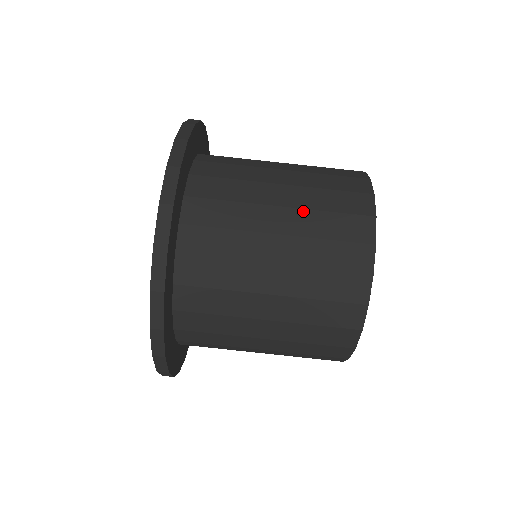
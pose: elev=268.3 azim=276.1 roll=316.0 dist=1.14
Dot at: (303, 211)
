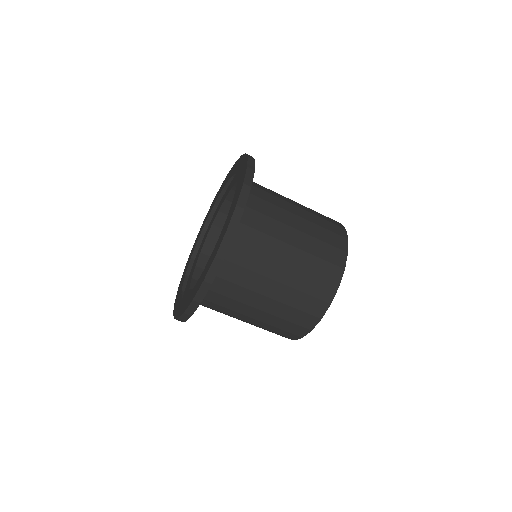
Dot at: (281, 304)
